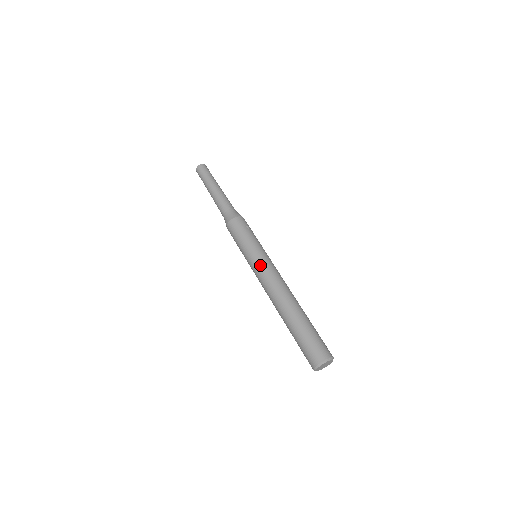
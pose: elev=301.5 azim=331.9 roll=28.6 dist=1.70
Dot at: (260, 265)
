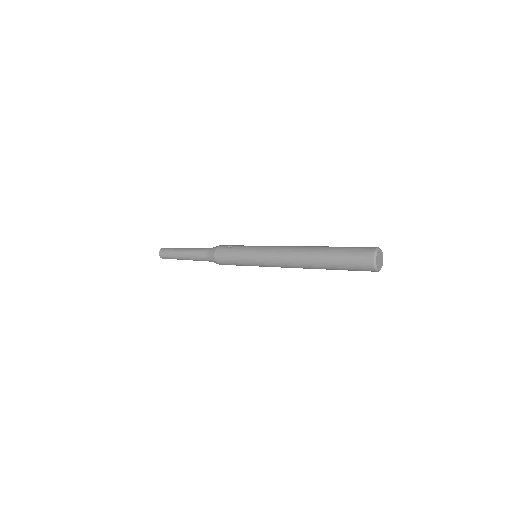
Dot at: (263, 255)
